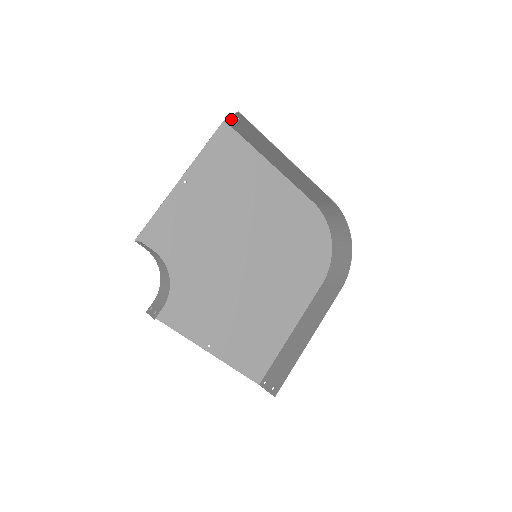
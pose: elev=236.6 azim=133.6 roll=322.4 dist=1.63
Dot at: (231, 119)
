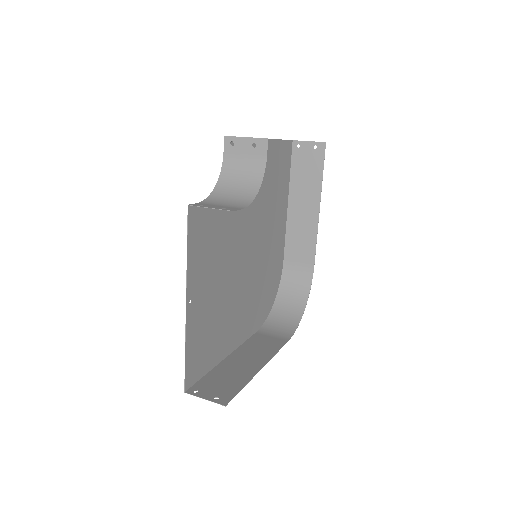
Dot at: (304, 144)
